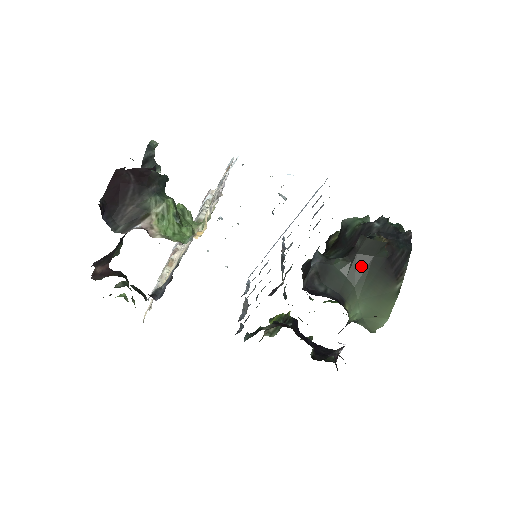
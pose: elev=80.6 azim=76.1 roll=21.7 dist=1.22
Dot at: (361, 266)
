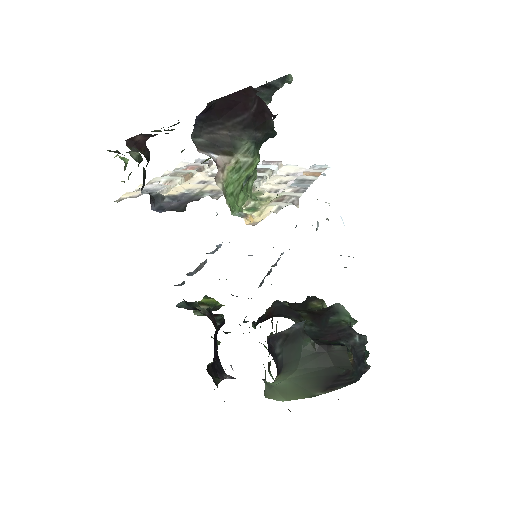
Dot at: (319, 362)
